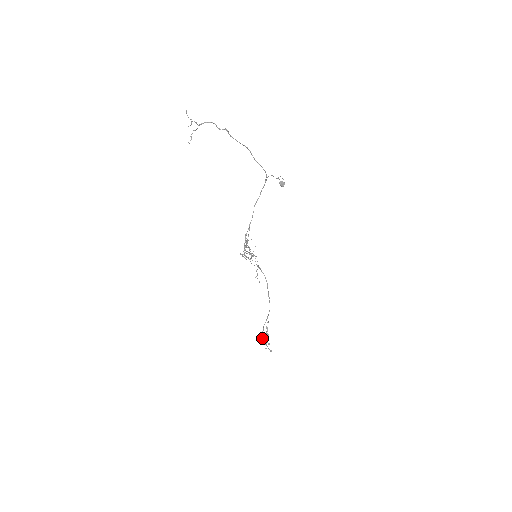
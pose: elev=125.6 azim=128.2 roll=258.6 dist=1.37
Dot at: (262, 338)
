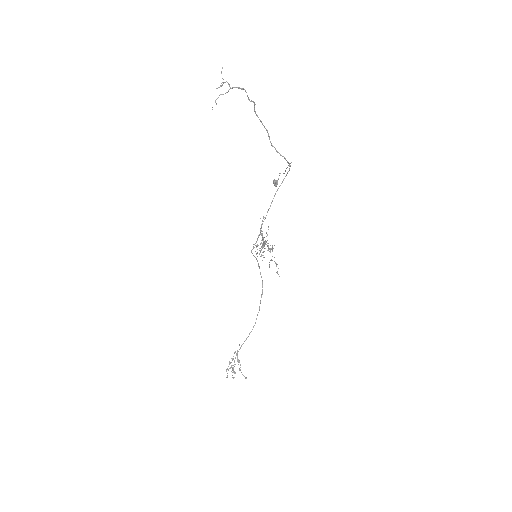
Dot at: (234, 364)
